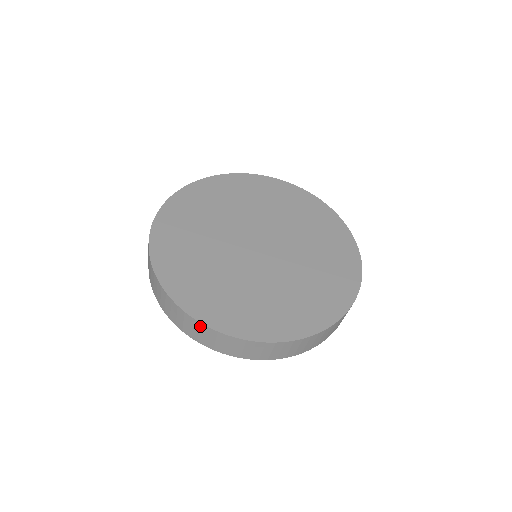
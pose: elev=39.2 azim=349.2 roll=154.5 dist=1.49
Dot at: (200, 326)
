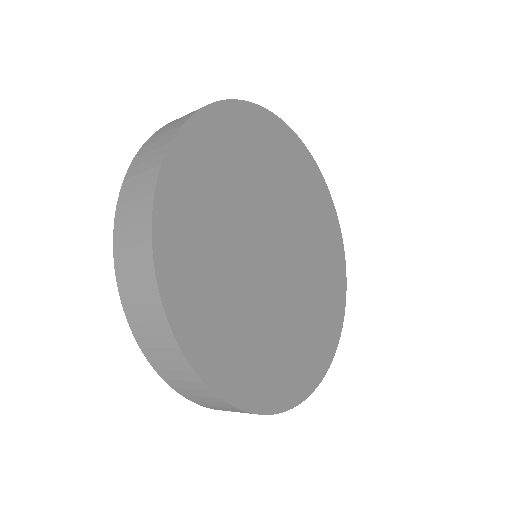
Dot at: (145, 242)
